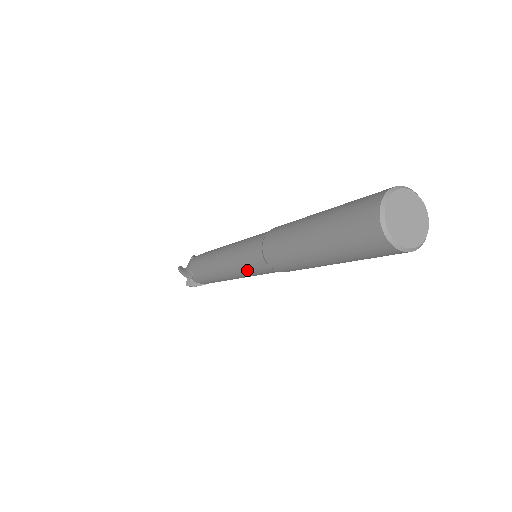
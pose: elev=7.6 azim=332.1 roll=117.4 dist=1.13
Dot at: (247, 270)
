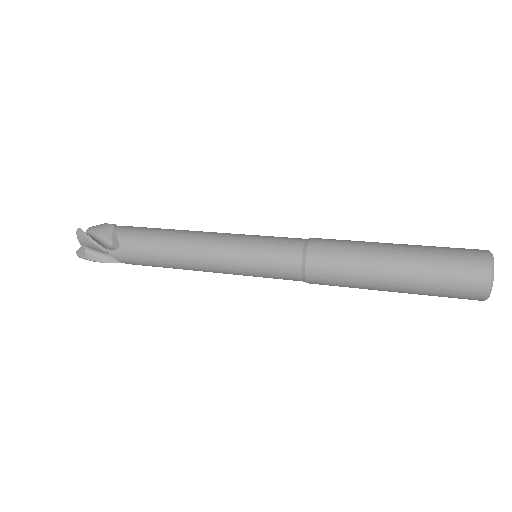
Dot at: occluded
